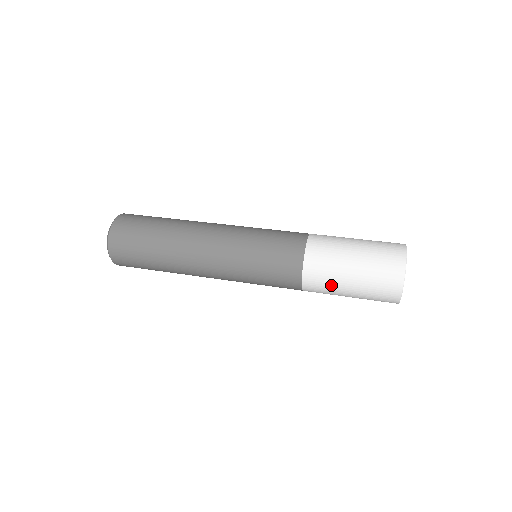
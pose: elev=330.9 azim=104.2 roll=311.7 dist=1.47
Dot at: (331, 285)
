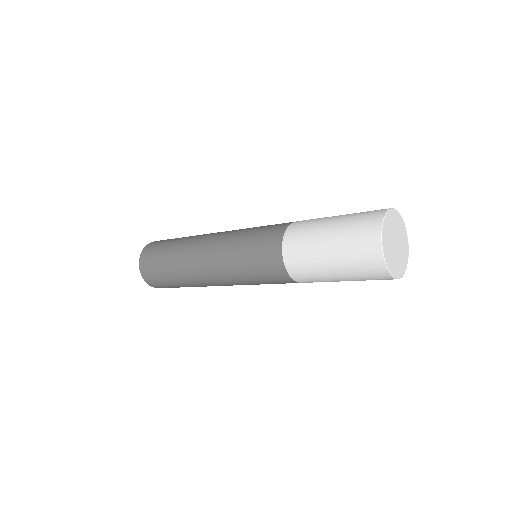
Dot at: (312, 264)
